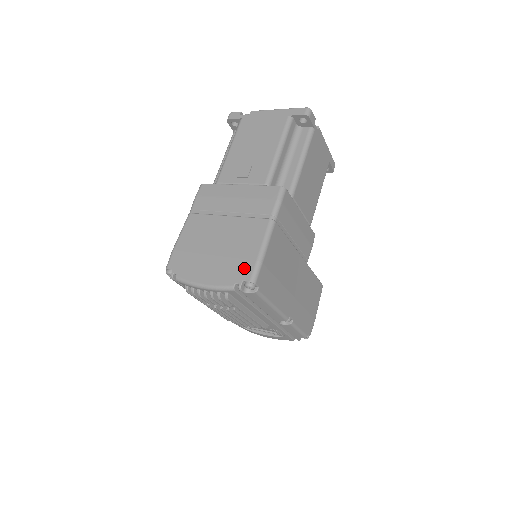
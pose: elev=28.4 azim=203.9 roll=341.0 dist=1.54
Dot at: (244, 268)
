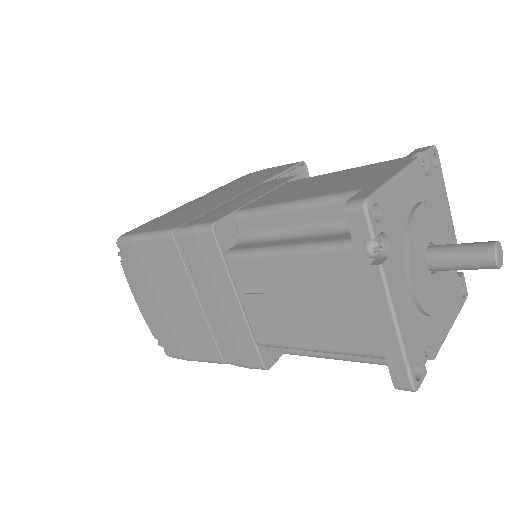
Dot at: (170, 346)
